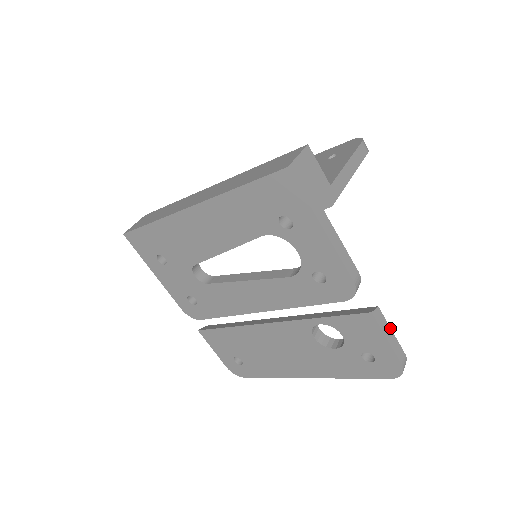
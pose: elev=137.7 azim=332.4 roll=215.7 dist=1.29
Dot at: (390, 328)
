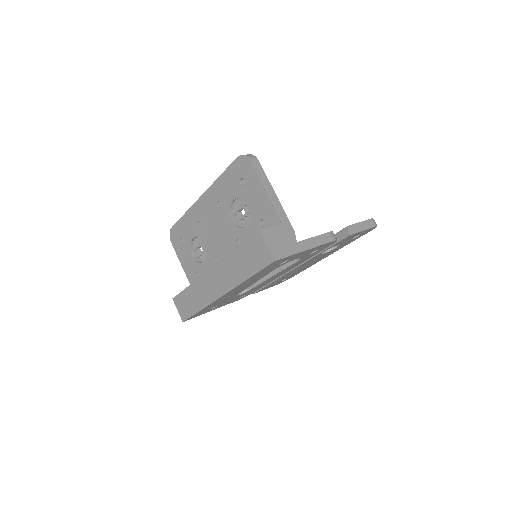
Dot at: (358, 223)
